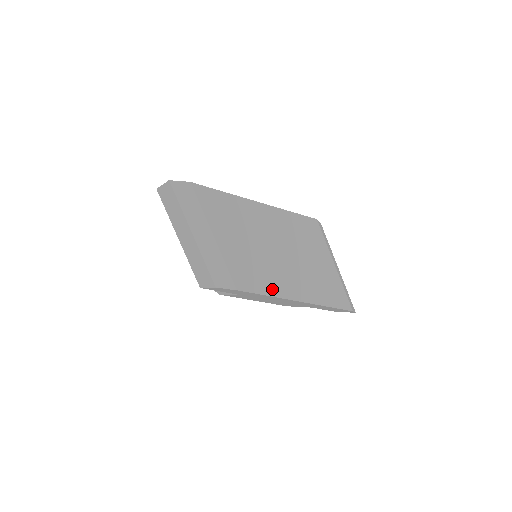
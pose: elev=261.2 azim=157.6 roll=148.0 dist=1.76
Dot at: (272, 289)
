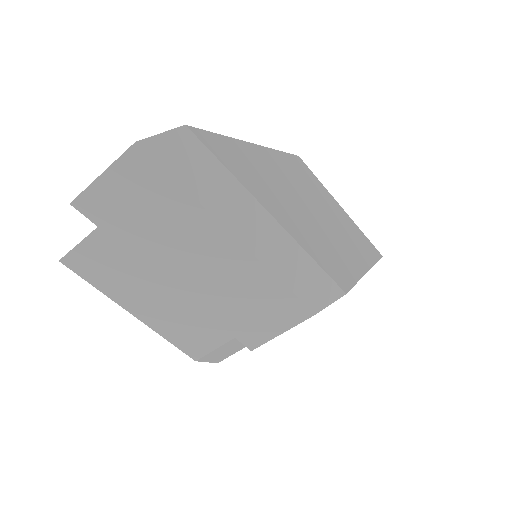
Dot at: (352, 269)
